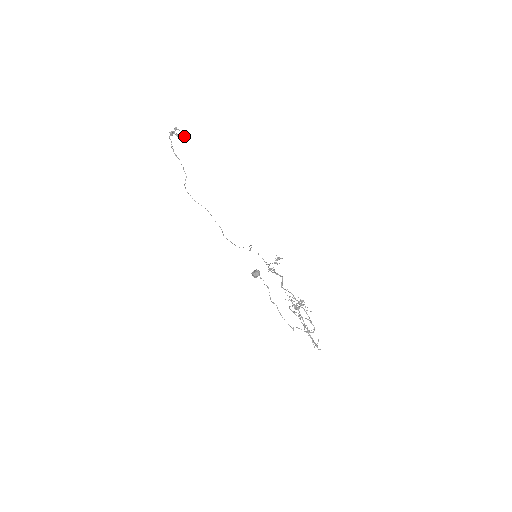
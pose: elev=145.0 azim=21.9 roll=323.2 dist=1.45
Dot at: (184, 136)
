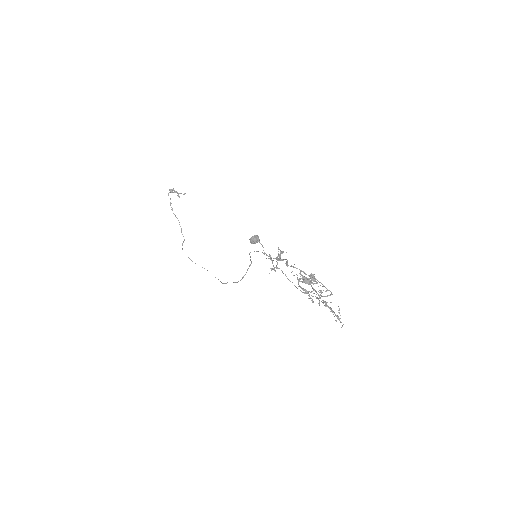
Dot at: (183, 194)
